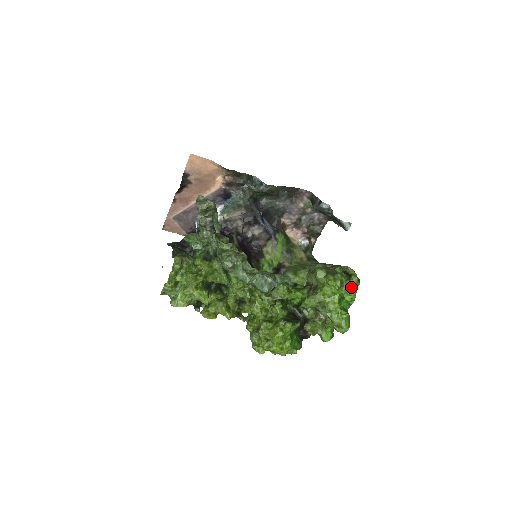
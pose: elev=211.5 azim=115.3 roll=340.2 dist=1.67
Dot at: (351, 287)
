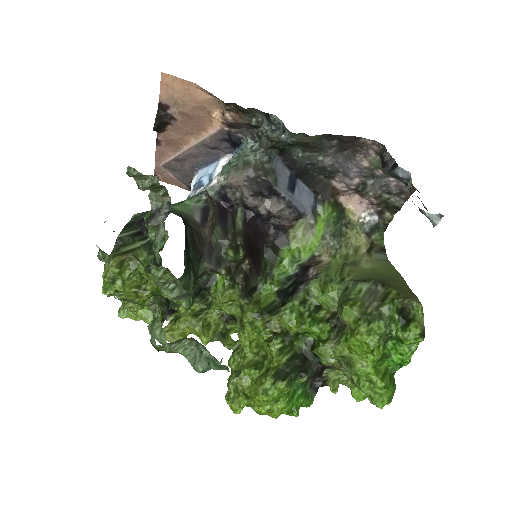
Dot at: (404, 343)
